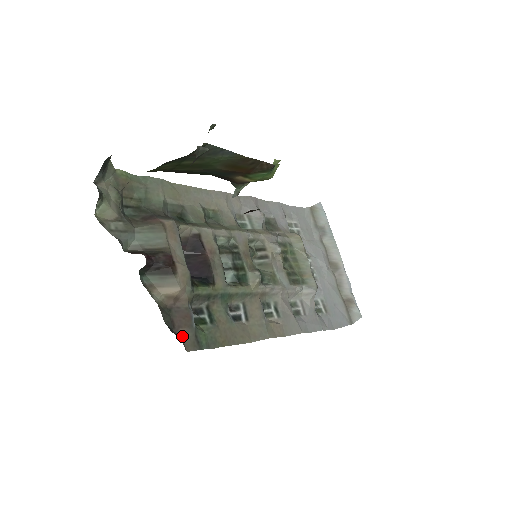
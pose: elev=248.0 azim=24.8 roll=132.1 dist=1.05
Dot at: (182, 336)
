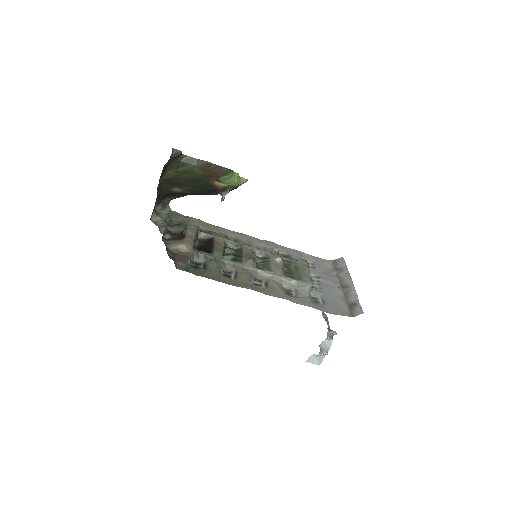
Dot at: (177, 264)
